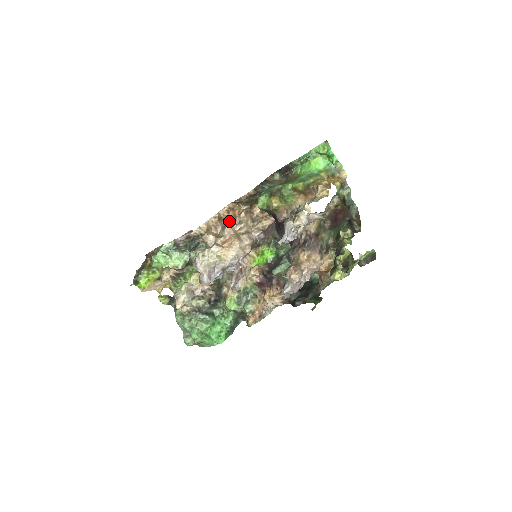
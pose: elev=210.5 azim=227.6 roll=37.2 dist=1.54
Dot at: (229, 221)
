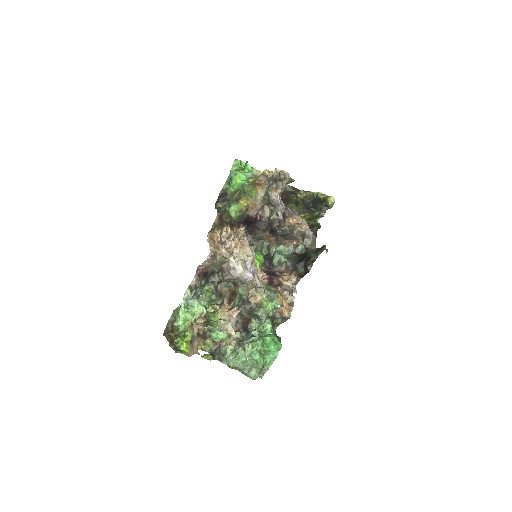
Dot at: (220, 242)
